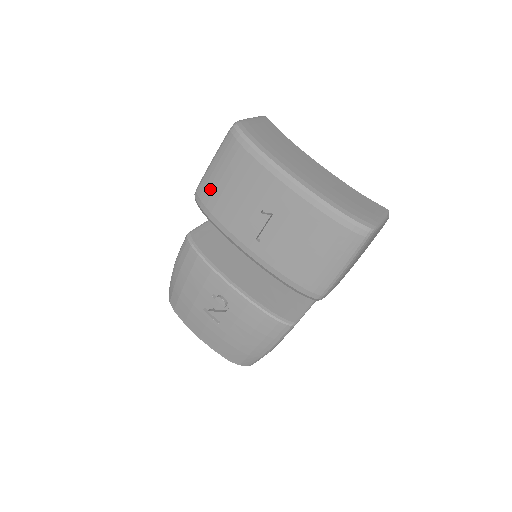
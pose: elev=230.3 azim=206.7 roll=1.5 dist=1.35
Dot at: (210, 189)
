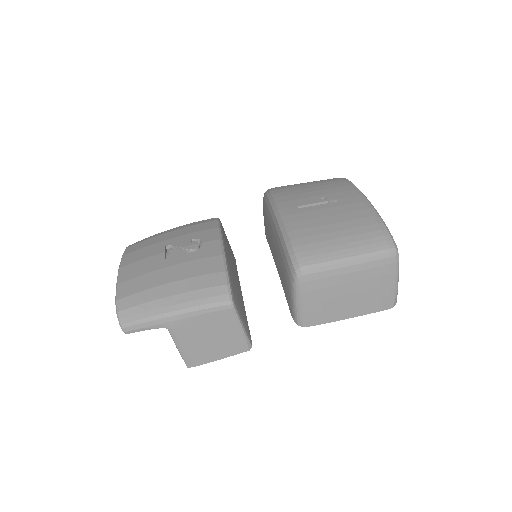
Dot at: (290, 185)
